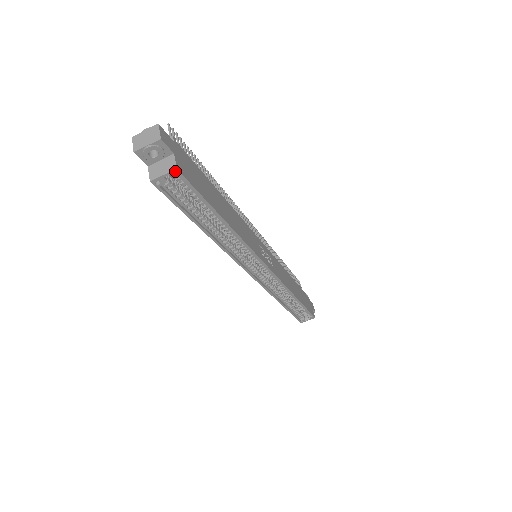
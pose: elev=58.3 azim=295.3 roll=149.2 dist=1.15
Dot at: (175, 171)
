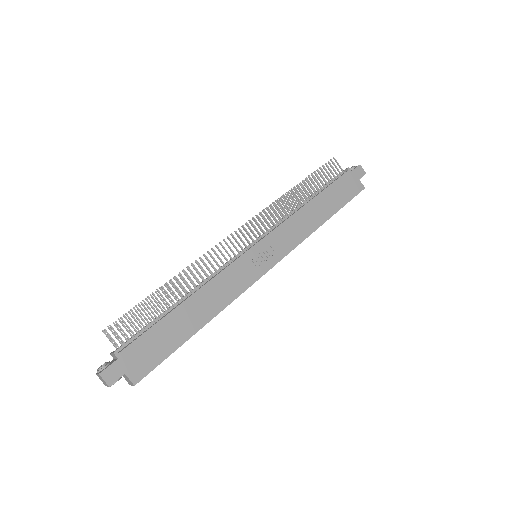
Dot at: (135, 384)
